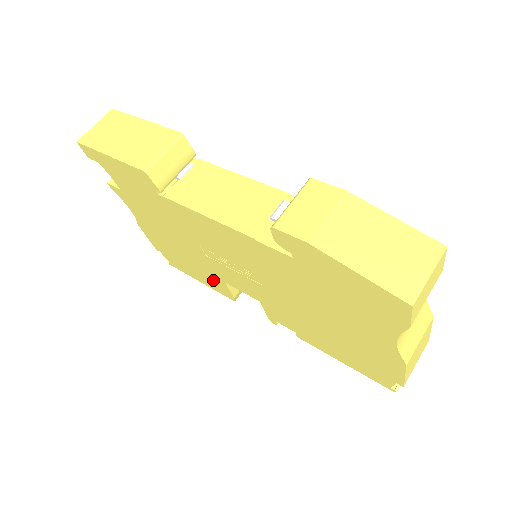
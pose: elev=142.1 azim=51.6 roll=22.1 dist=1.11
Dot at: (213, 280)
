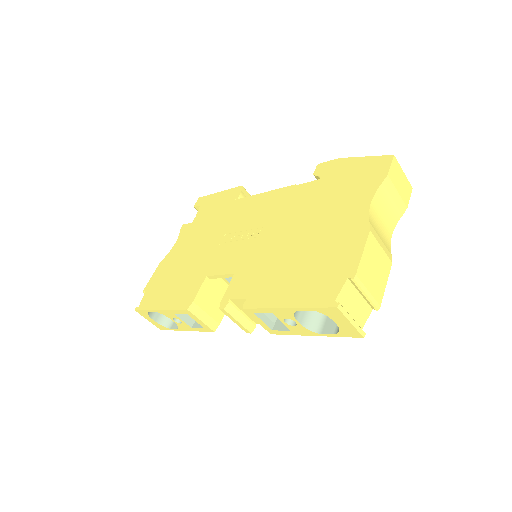
Dot at: (189, 287)
